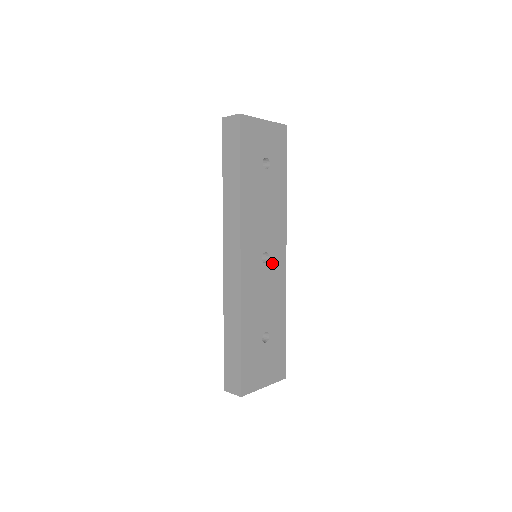
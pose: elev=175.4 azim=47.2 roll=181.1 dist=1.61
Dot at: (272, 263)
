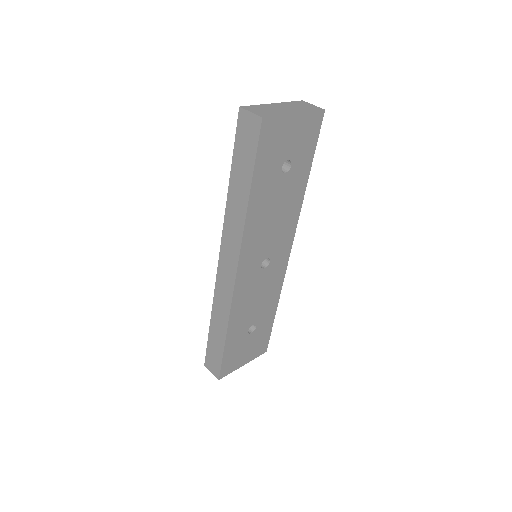
Dot at: (272, 265)
